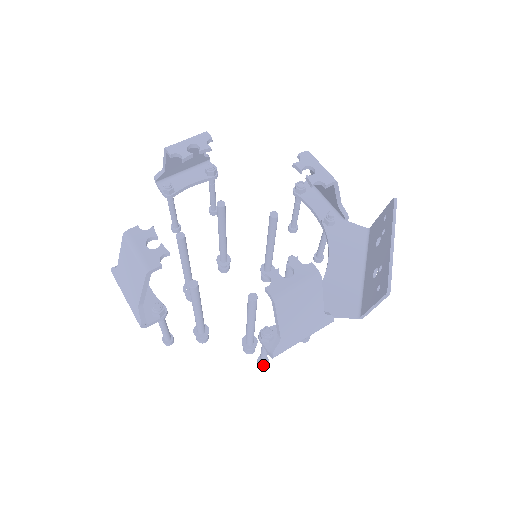
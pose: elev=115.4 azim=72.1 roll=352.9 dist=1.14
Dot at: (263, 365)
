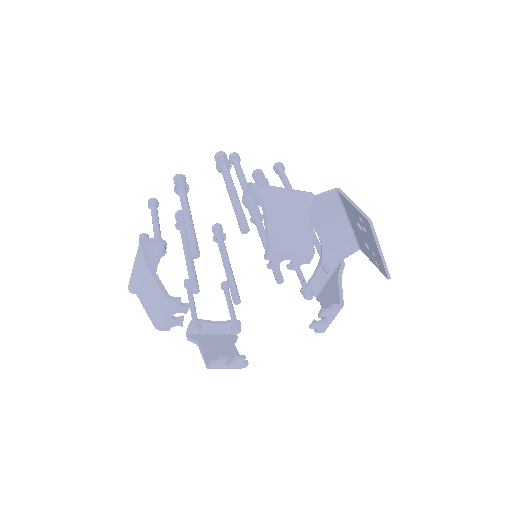
Dot at: occluded
